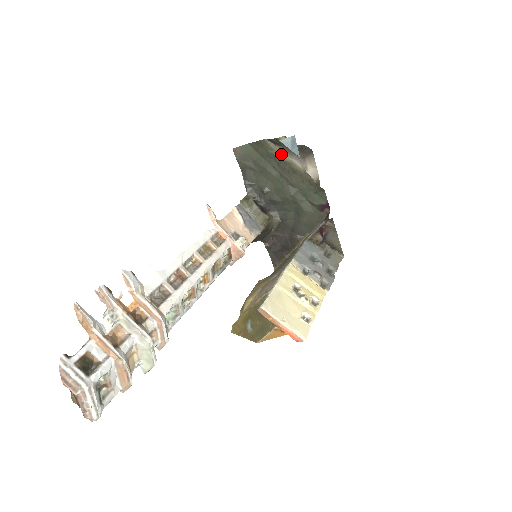
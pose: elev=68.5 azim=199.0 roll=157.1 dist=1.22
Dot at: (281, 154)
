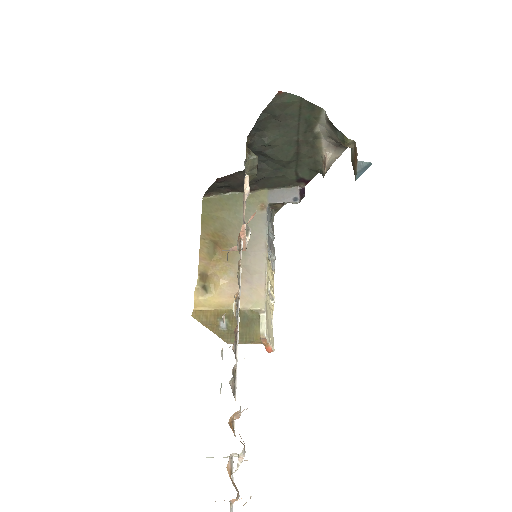
Dot at: (319, 127)
